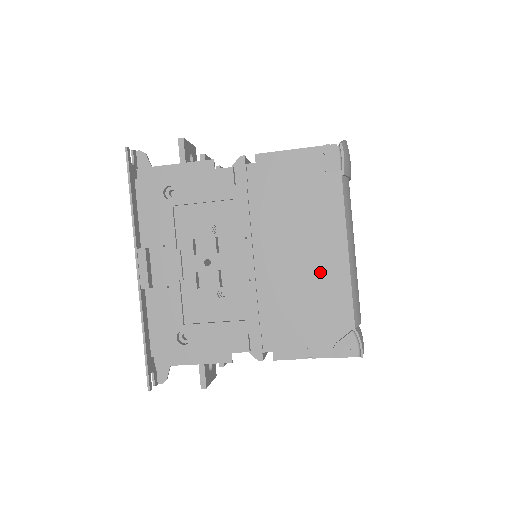
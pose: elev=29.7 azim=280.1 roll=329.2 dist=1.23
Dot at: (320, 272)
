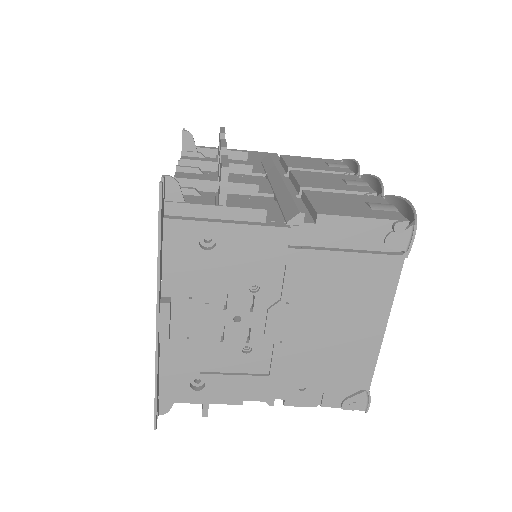
Dot at: (353, 343)
